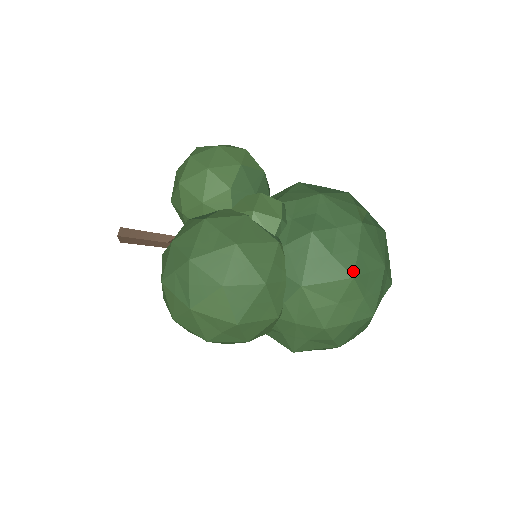
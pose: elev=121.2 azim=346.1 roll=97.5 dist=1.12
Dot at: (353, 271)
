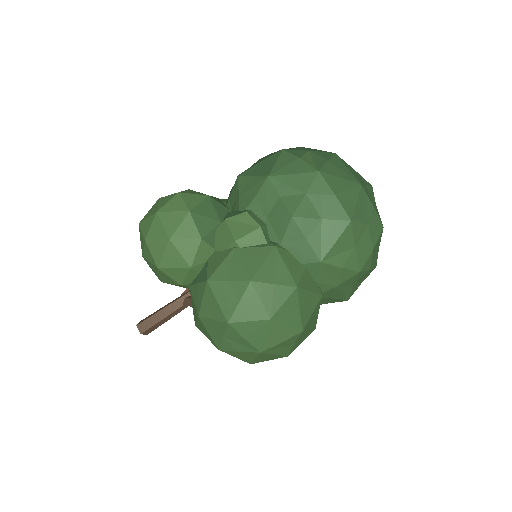
Dot at: (346, 216)
